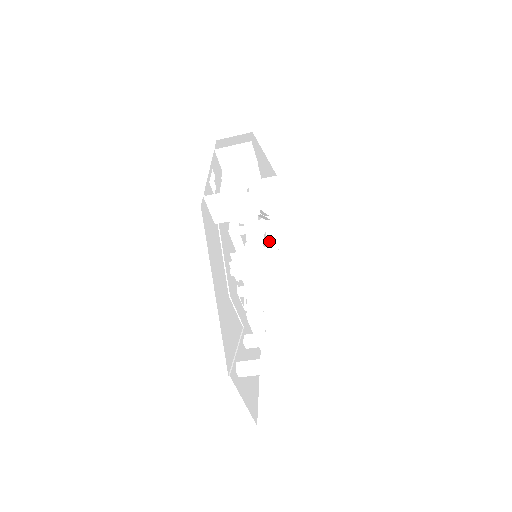
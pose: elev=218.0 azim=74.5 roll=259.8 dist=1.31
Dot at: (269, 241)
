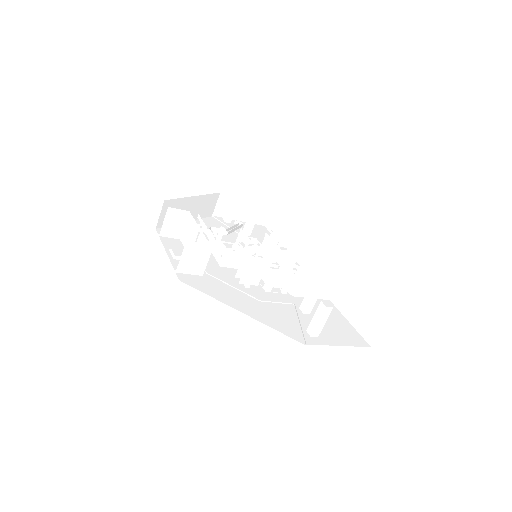
Dot at: (270, 228)
